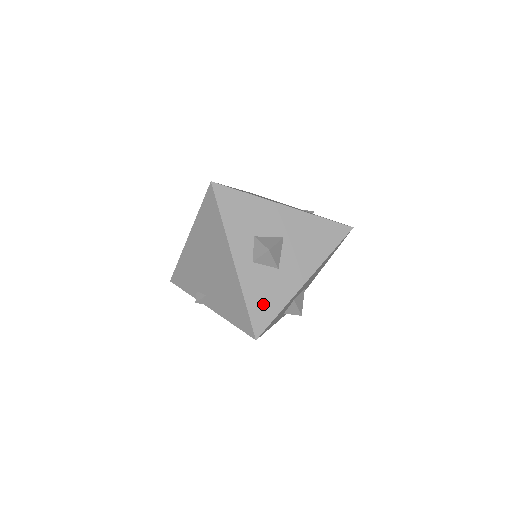
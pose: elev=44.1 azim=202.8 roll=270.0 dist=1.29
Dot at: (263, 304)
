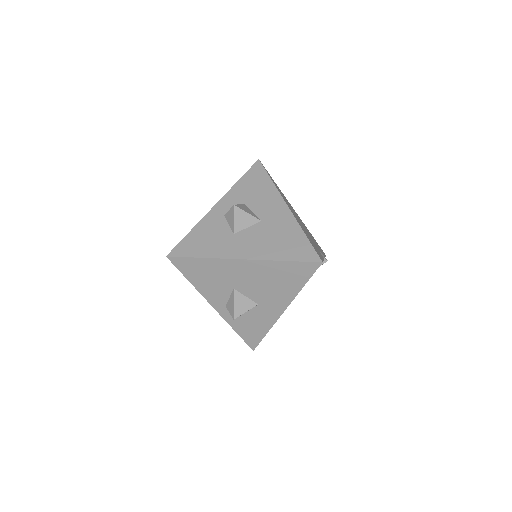
Dot at: (198, 242)
